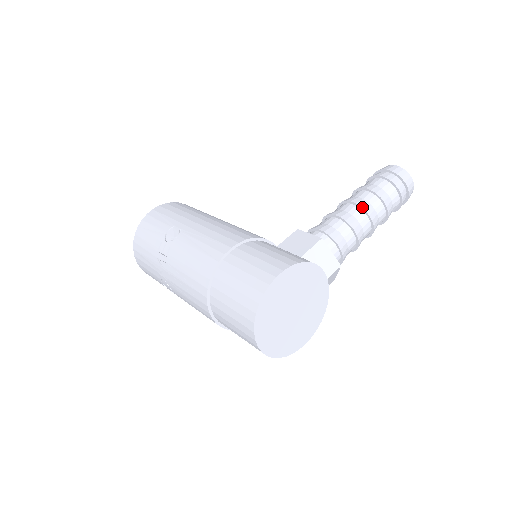
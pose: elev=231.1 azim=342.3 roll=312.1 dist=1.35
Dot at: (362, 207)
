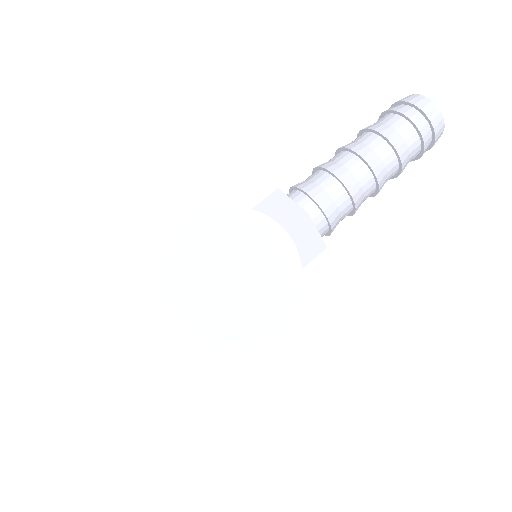
Dot at: (346, 147)
